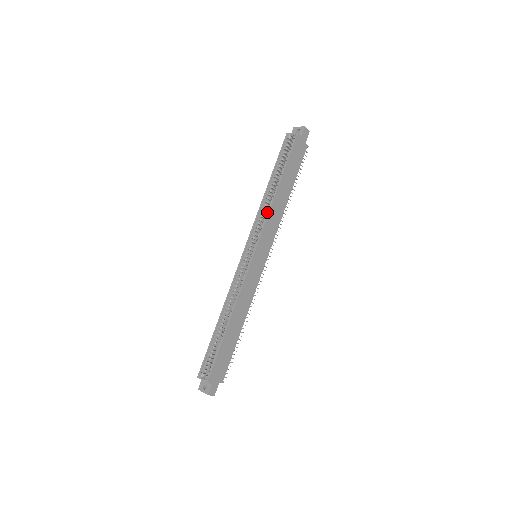
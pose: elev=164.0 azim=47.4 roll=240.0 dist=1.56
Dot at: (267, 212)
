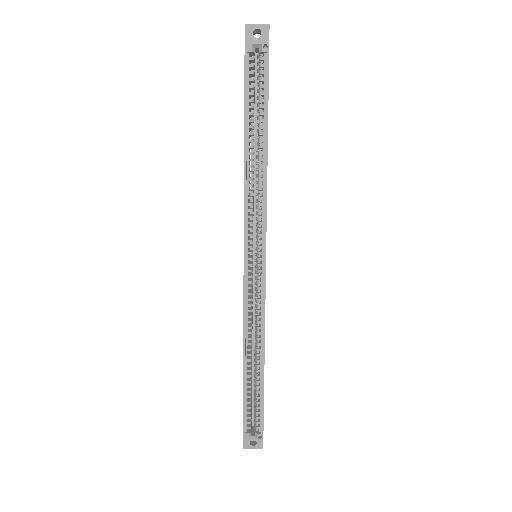
Dot at: (261, 191)
